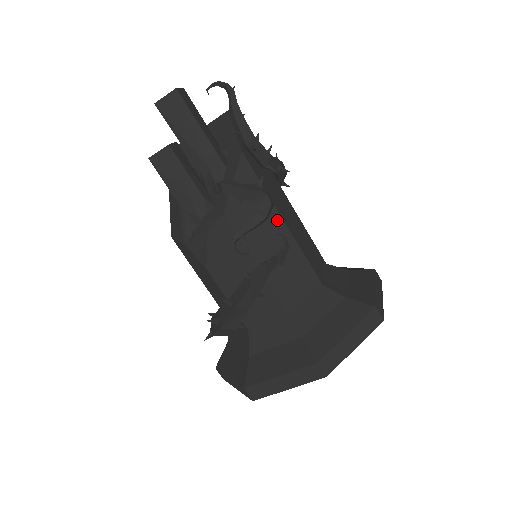
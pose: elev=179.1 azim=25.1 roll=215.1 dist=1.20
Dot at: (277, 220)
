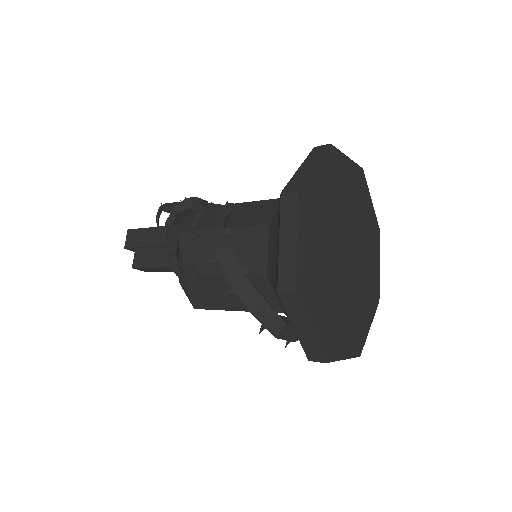
Dot at: occluded
